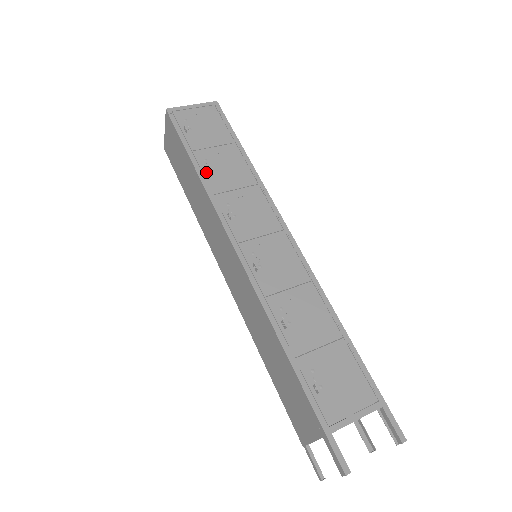
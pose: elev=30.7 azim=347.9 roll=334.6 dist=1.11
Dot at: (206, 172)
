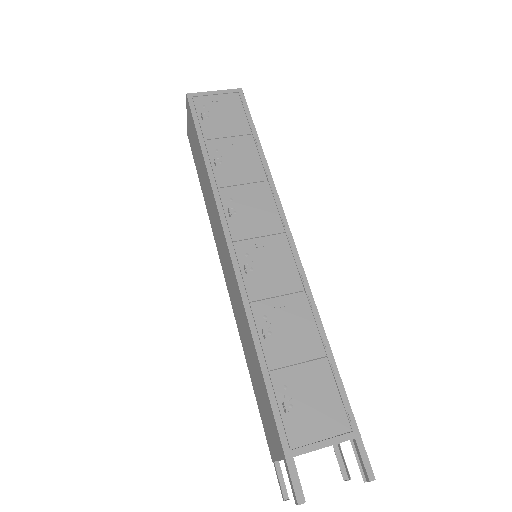
Dot at: (215, 163)
